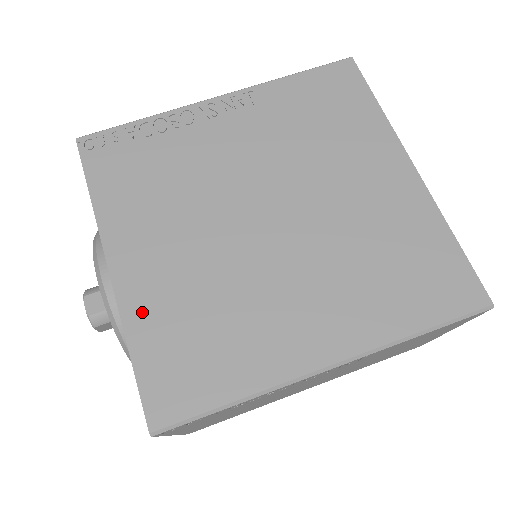
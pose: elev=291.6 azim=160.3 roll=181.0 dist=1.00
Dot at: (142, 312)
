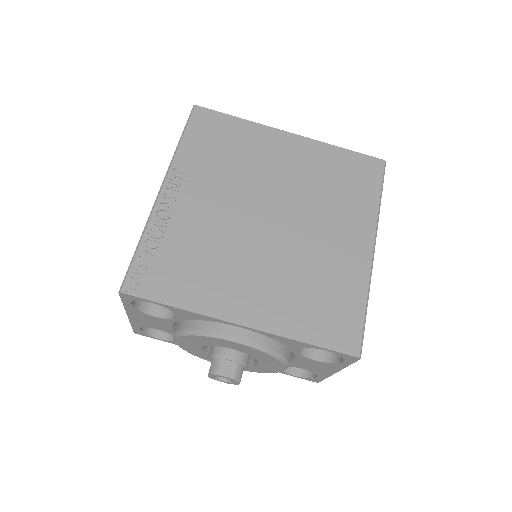
Dot at: (285, 322)
